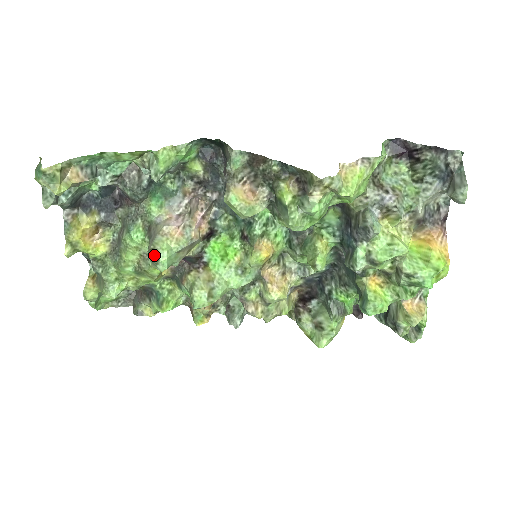
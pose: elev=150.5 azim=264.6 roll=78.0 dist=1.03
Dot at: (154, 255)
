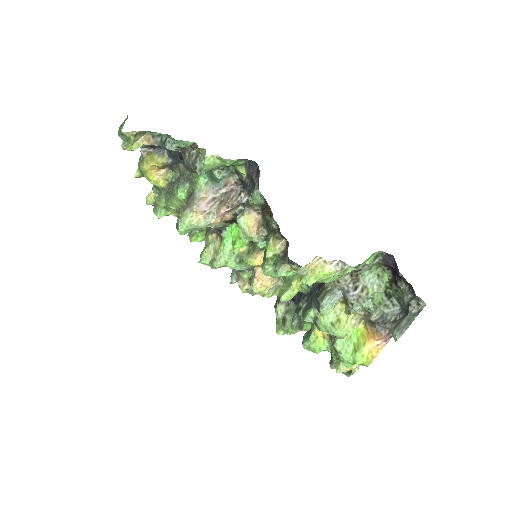
Dot at: (178, 223)
